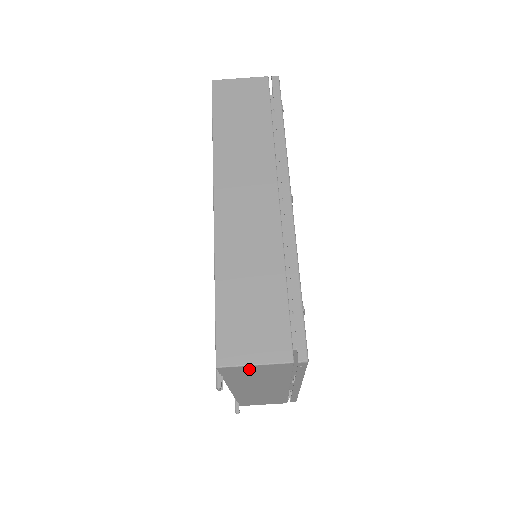
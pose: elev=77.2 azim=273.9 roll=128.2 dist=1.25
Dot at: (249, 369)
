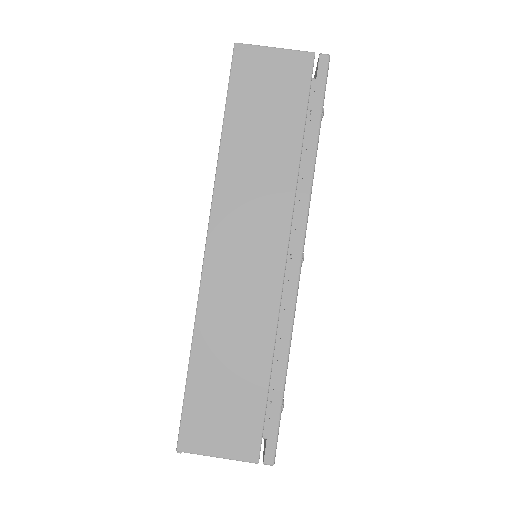
Dot at: occluded
